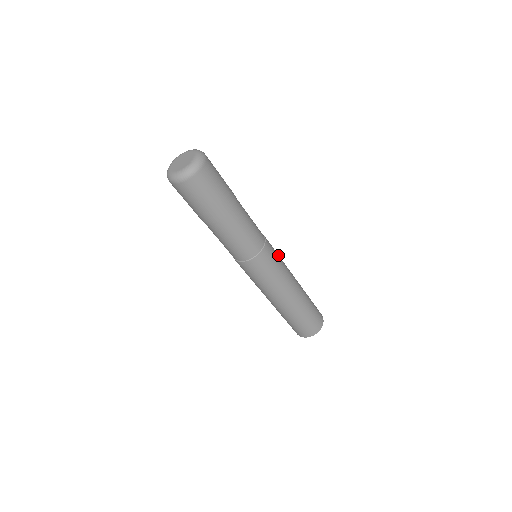
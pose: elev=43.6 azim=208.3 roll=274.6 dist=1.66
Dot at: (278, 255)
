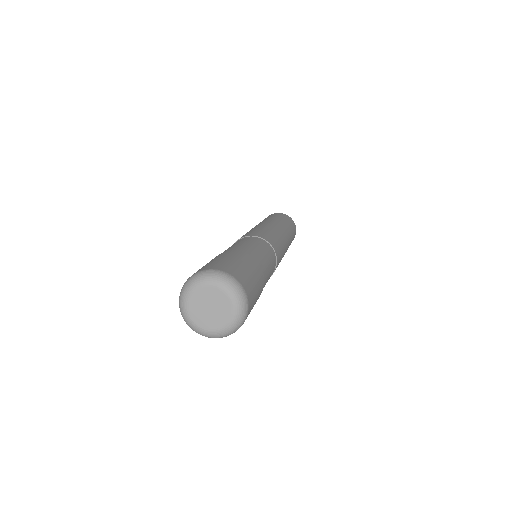
Dot at: (279, 241)
